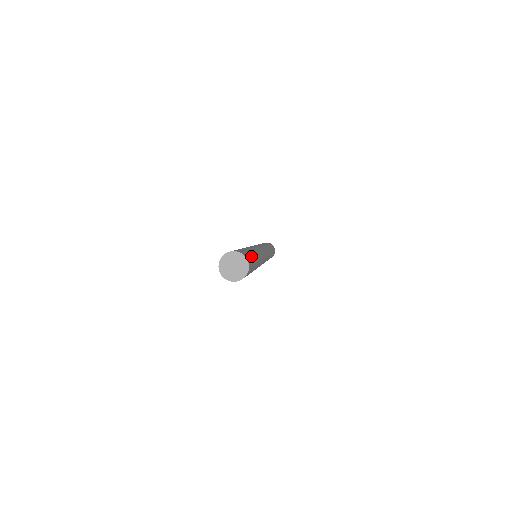
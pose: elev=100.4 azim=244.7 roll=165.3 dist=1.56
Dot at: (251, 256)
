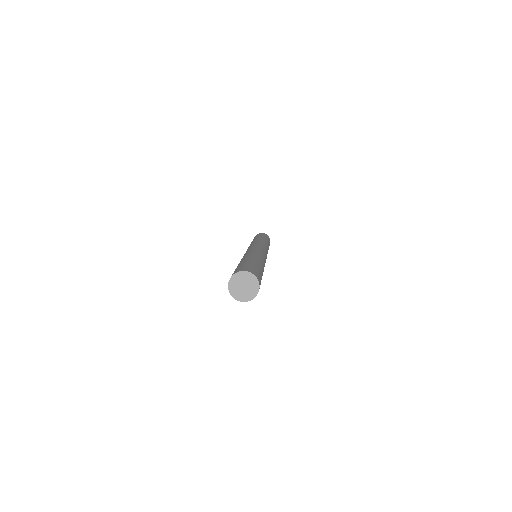
Dot at: (261, 279)
